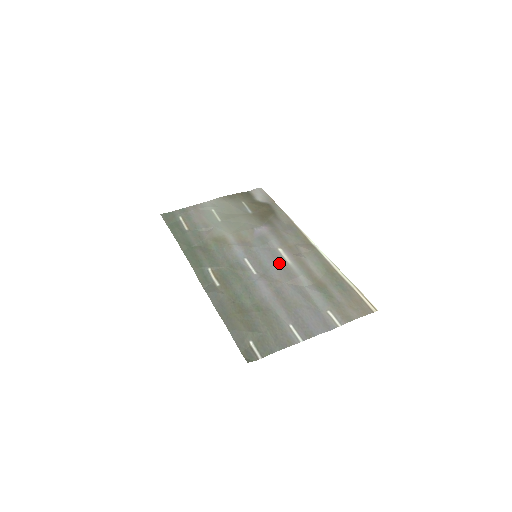
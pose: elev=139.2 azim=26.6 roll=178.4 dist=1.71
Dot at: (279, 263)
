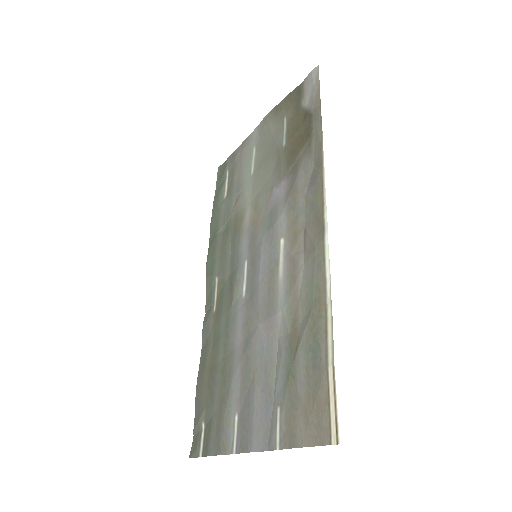
Dot at: (269, 276)
